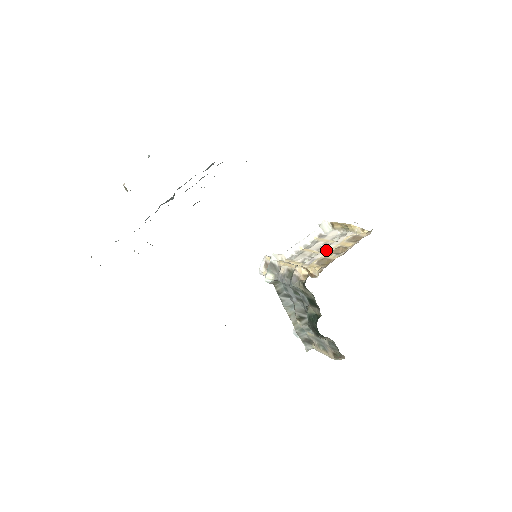
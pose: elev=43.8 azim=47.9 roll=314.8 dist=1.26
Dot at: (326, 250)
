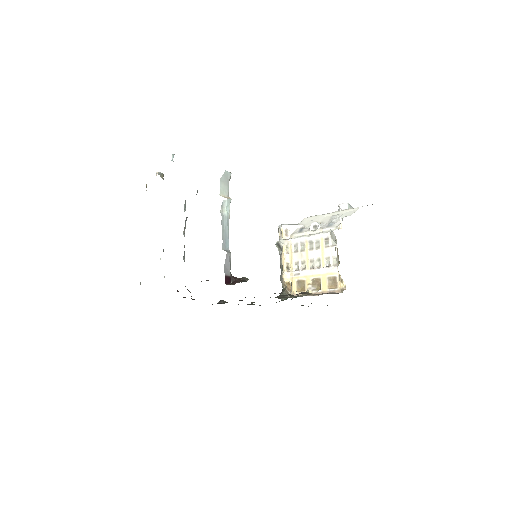
Dot at: (311, 272)
